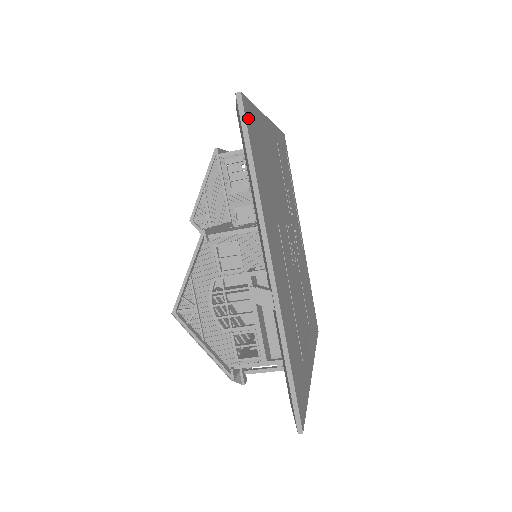
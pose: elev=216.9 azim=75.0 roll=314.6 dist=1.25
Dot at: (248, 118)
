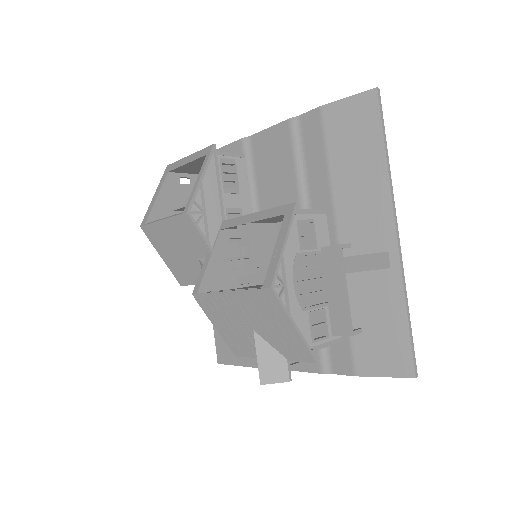
Dot at: (371, 111)
